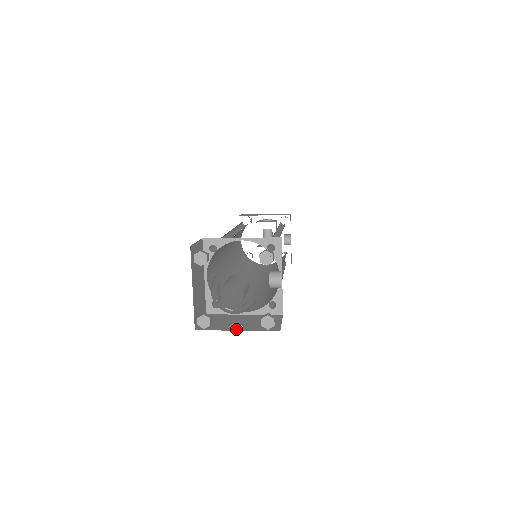
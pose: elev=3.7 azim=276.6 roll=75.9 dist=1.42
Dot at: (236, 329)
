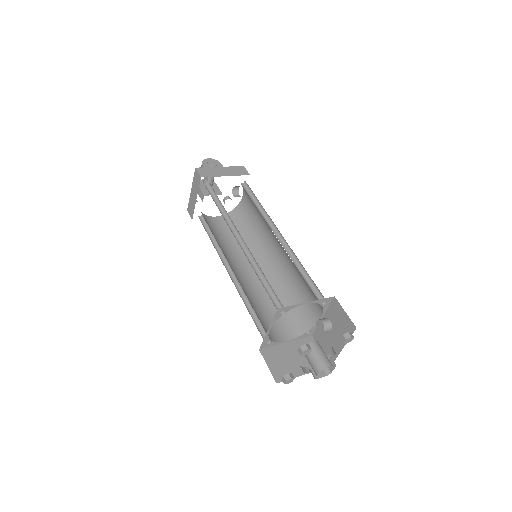
Dot at: (302, 373)
